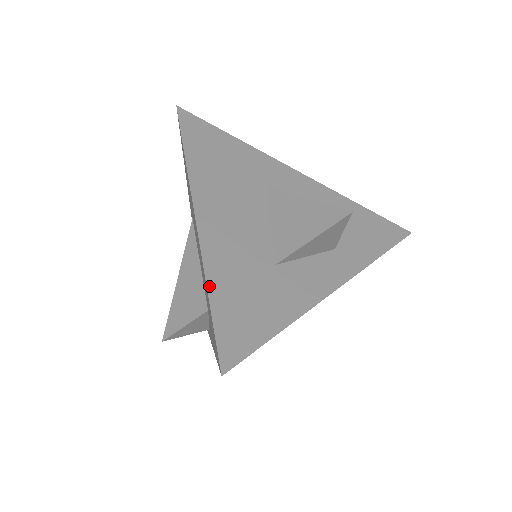
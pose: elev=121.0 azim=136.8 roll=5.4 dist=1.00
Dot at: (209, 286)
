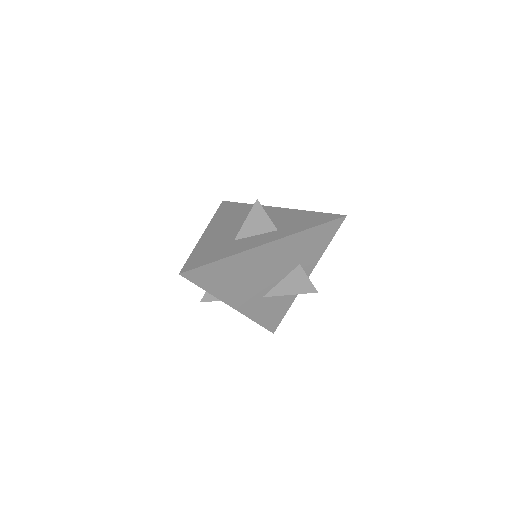
Dot at: (194, 251)
